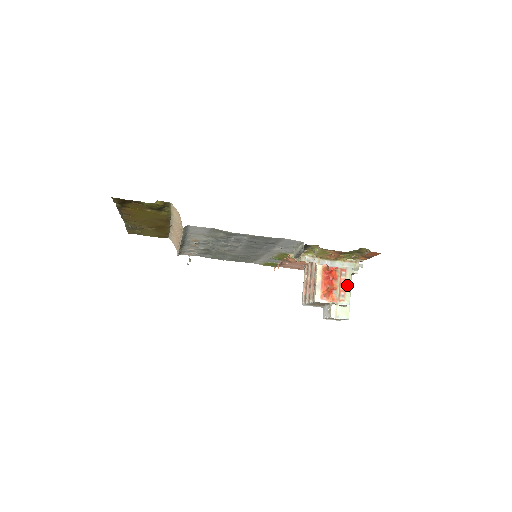
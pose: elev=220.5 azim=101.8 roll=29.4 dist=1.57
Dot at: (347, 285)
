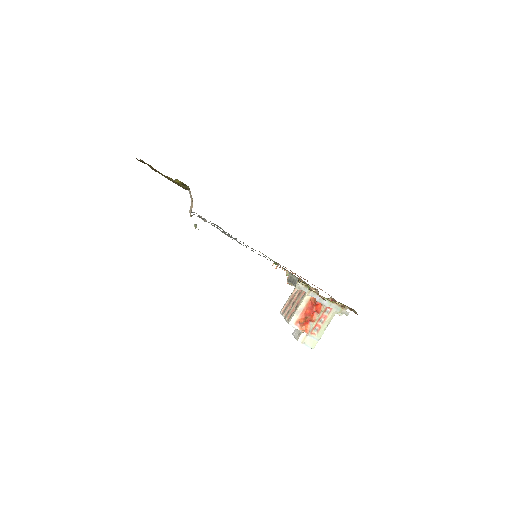
Dot at: (326, 322)
